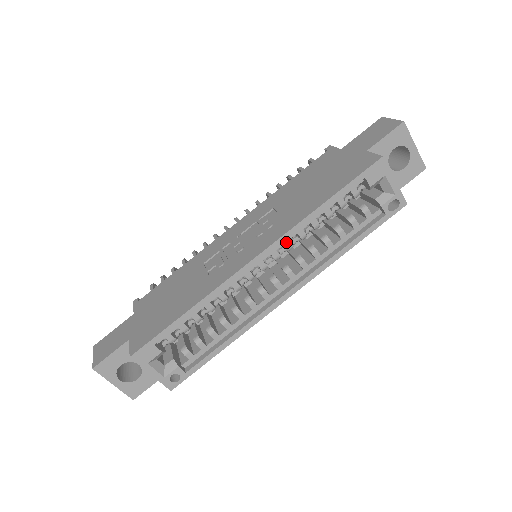
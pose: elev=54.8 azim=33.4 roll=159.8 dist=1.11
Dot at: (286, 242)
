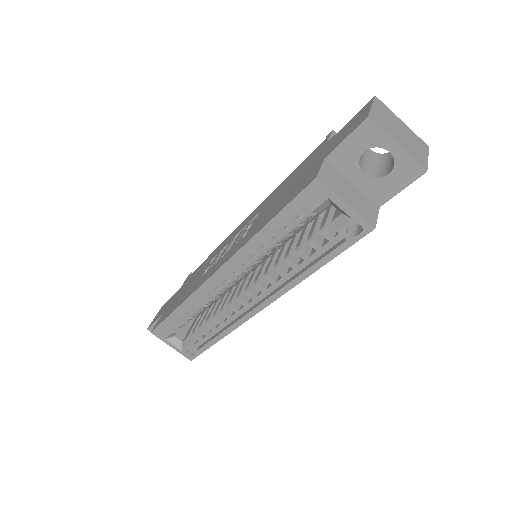
Dot at: (243, 260)
